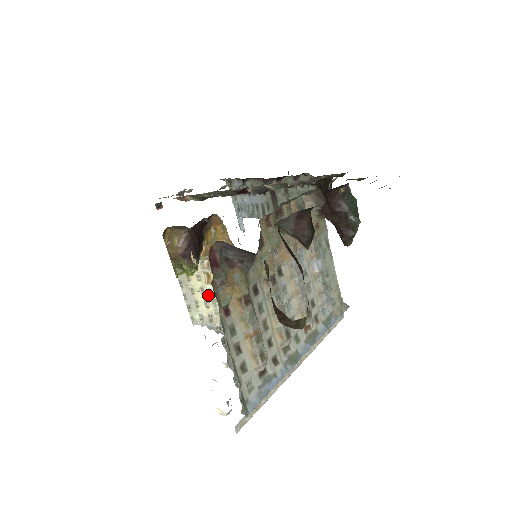
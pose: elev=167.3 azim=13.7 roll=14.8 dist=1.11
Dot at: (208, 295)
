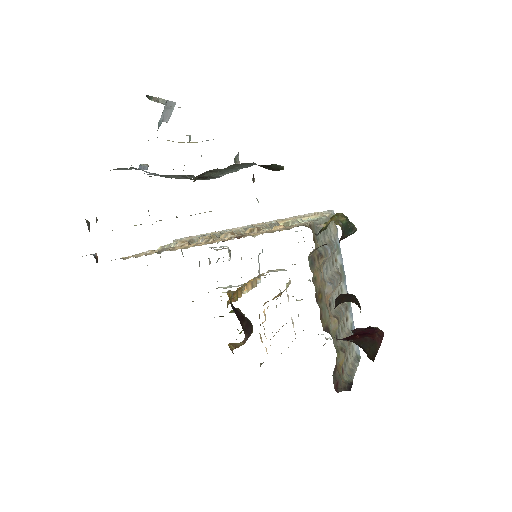
Dot at: occluded
